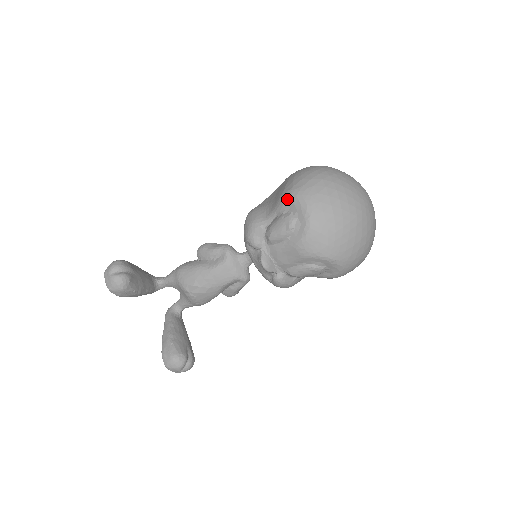
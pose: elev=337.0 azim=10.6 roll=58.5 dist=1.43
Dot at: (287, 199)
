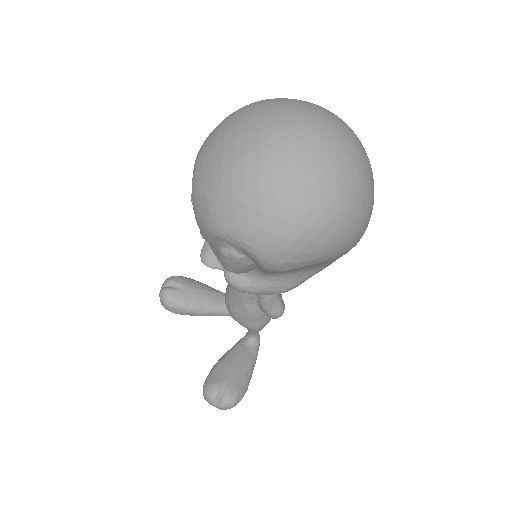
Dot at: occluded
